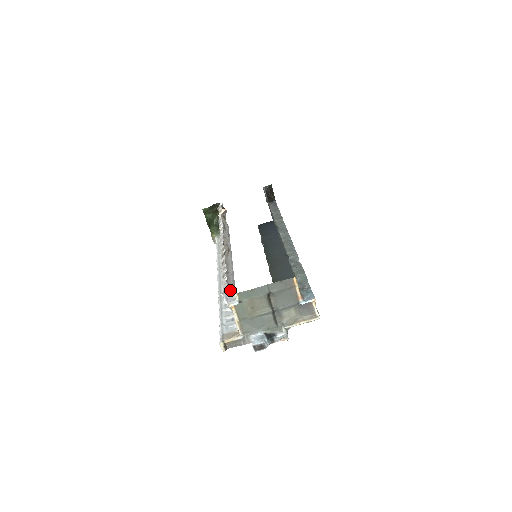
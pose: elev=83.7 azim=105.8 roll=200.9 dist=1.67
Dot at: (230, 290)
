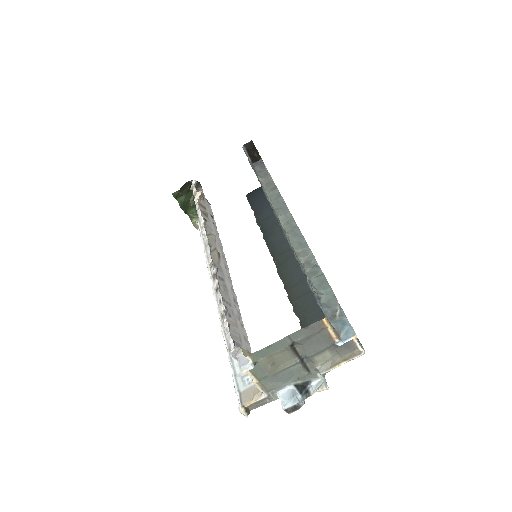
Dot at: (237, 348)
